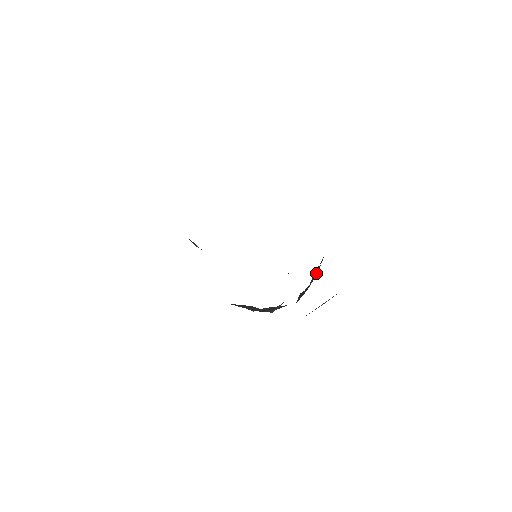
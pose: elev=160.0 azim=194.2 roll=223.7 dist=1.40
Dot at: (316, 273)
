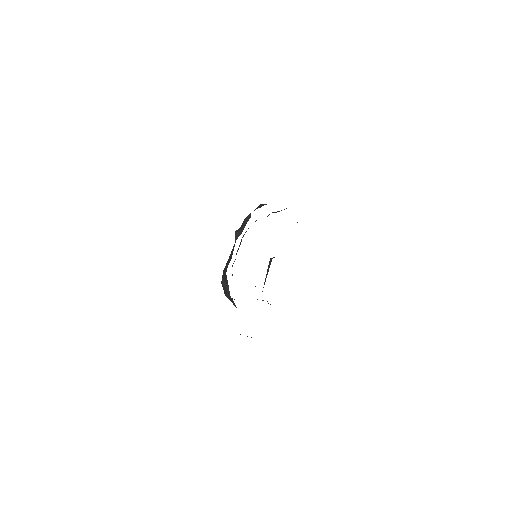
Dot at: occluded
